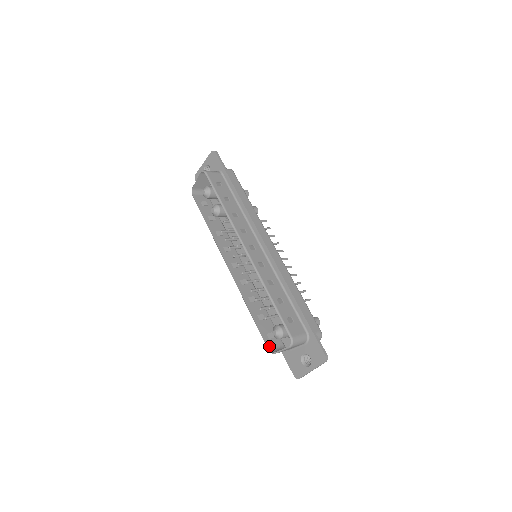
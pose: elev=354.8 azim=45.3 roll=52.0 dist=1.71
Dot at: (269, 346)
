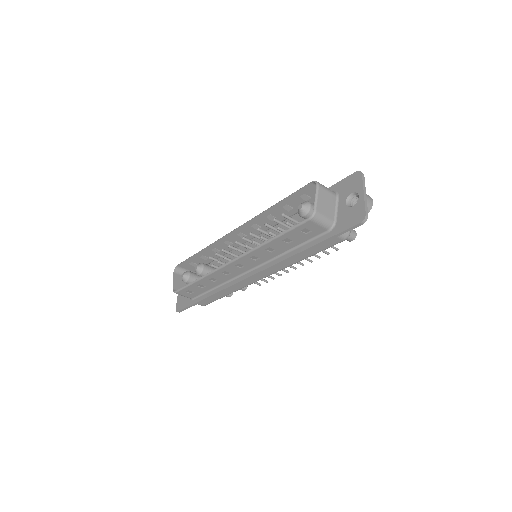
Dot at: (308, 221)
